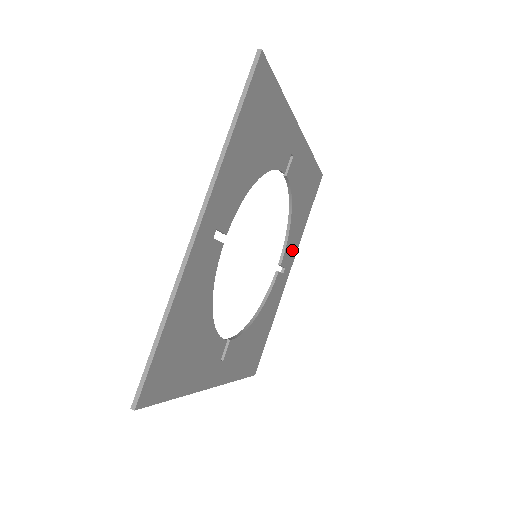
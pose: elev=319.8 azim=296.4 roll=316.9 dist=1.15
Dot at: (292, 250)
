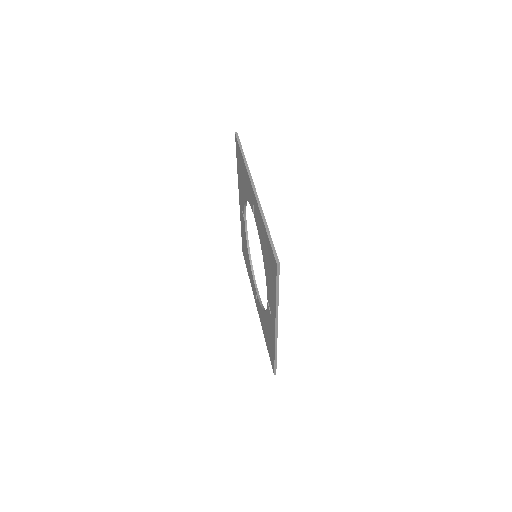
Dot at: occluded
